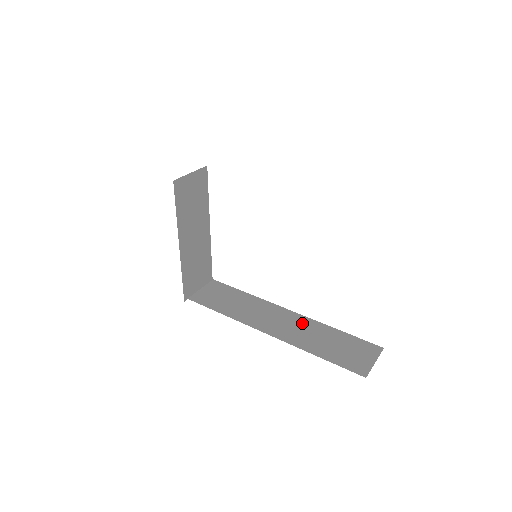
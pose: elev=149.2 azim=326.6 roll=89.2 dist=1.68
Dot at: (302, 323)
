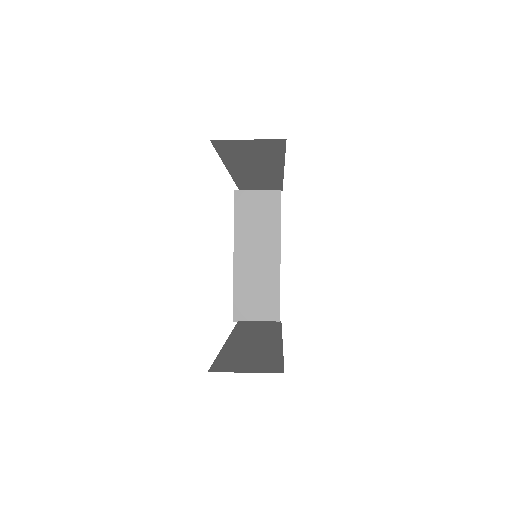
Dot at: (267, 345)
